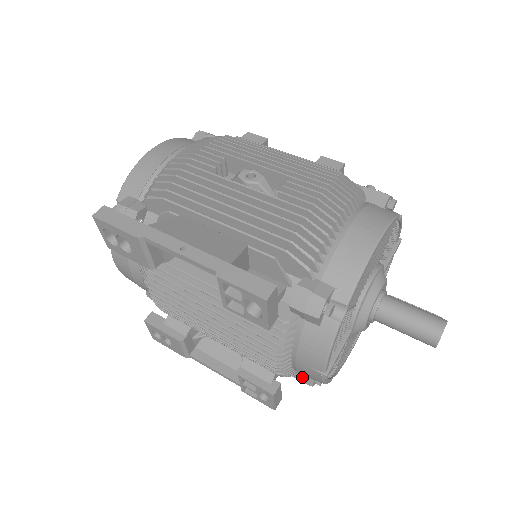
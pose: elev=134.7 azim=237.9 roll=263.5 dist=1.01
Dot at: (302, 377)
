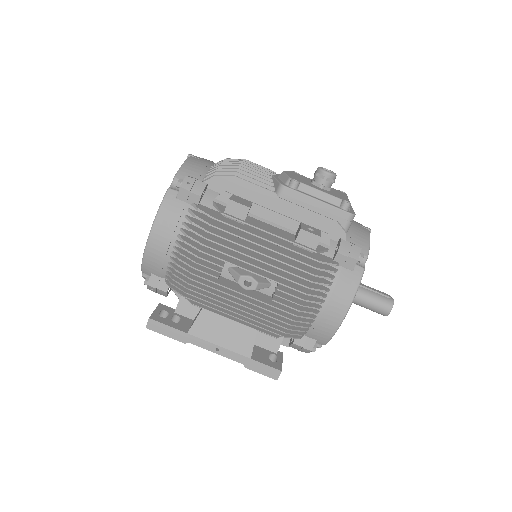
Dot at: occluded
